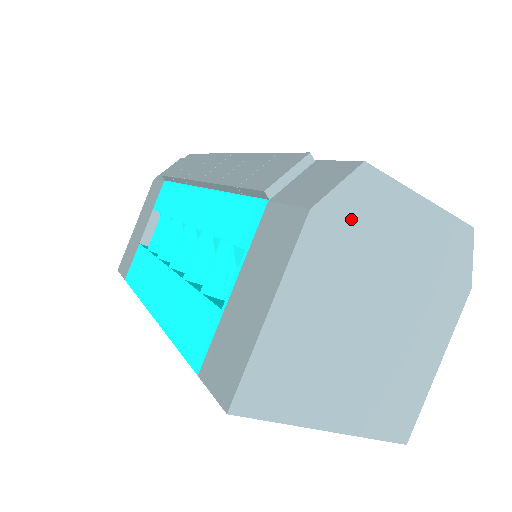
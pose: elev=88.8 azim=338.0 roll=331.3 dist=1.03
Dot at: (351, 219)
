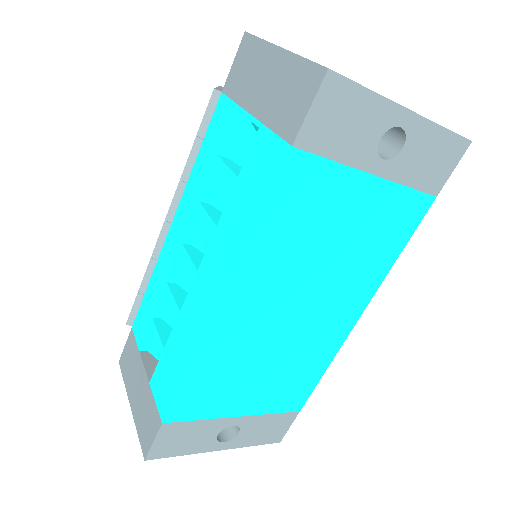
Dot at: occluded
